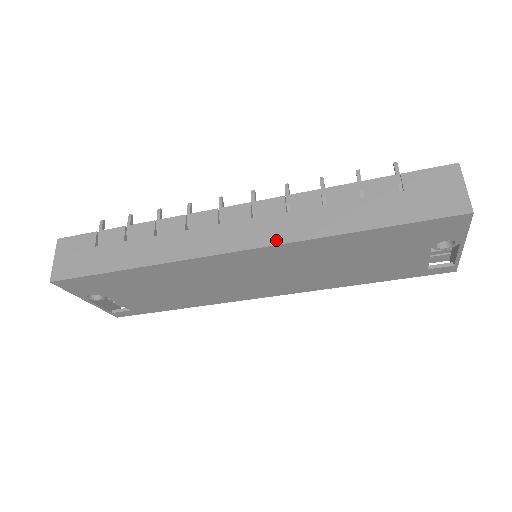
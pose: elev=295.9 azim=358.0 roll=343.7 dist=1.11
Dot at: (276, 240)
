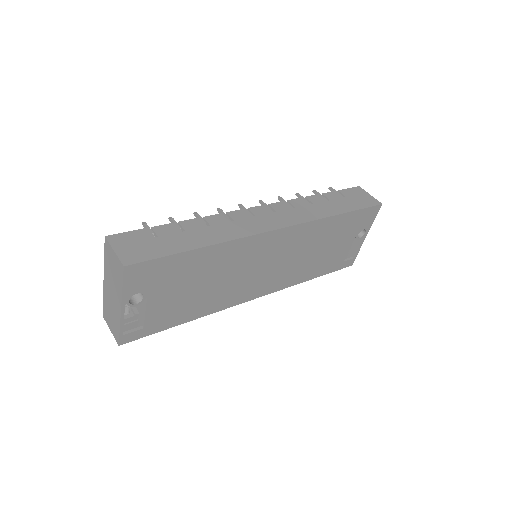
Dot at: (300, 221)
